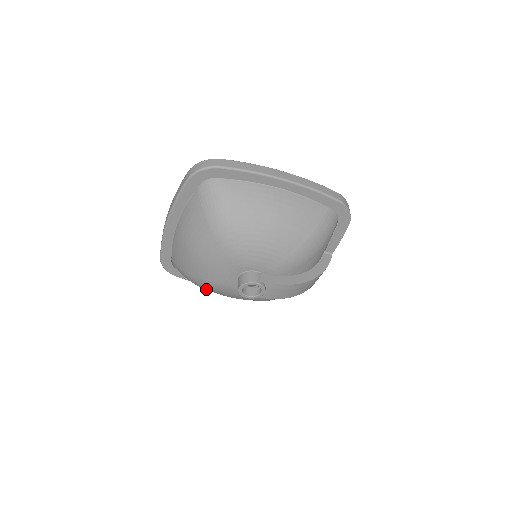
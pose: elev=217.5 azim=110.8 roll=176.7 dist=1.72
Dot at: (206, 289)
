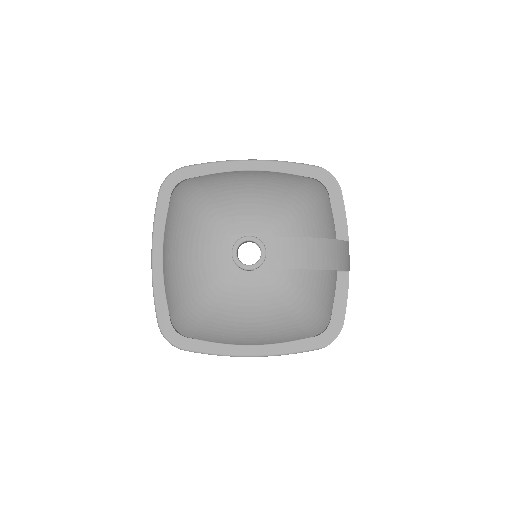
Dot at: (210, 315)
